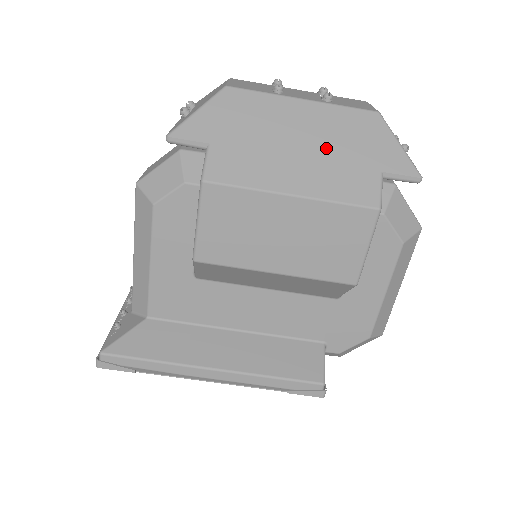
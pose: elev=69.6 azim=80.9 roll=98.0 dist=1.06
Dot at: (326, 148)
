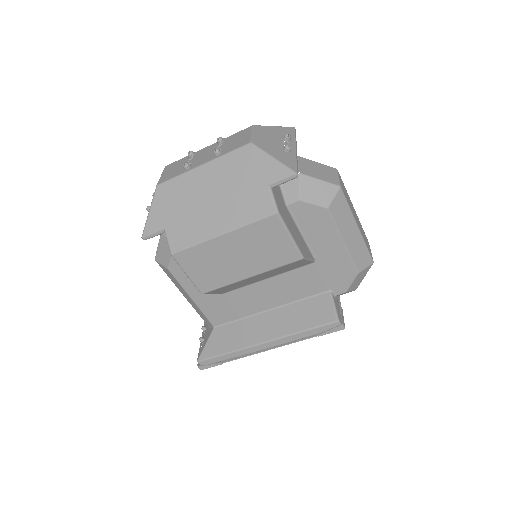
Dot at: (228, 191)
